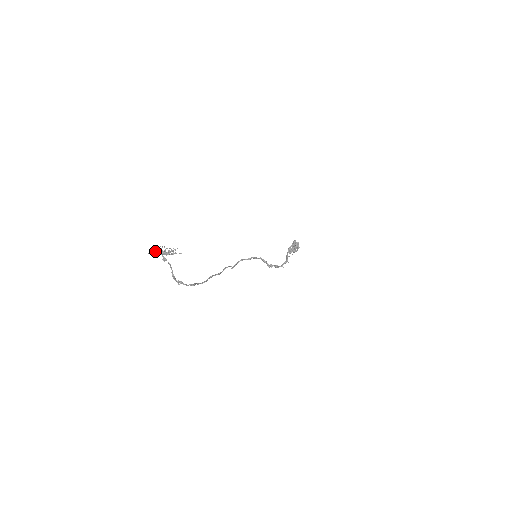
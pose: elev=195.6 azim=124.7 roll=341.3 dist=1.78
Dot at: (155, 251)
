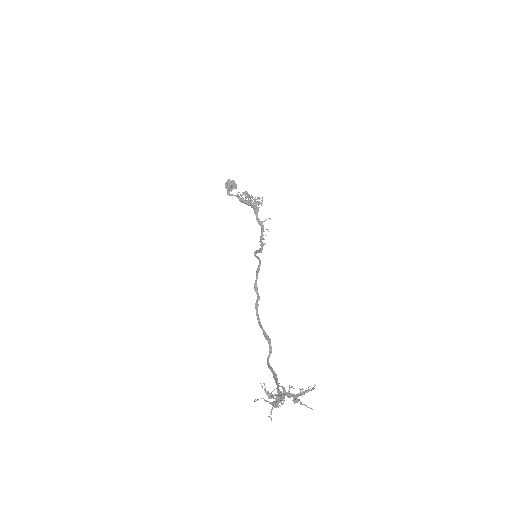
Dot at: (274, 406)
